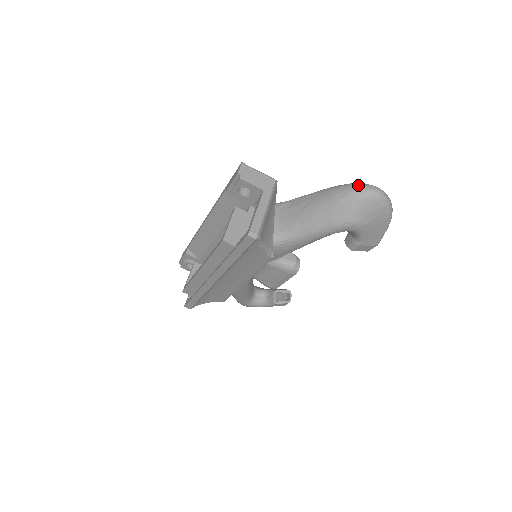
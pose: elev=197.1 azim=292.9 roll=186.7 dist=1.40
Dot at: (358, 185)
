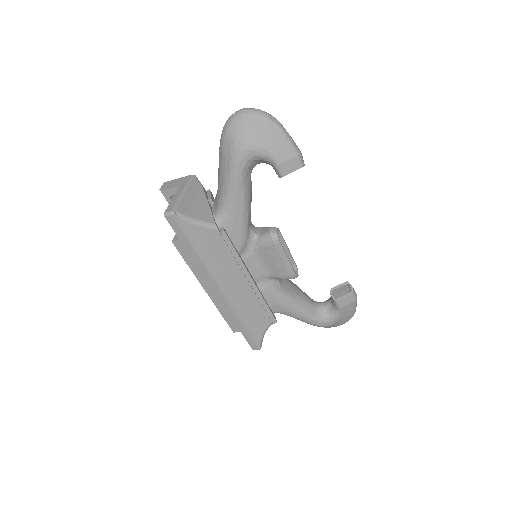
Dot at: (226, 122)
